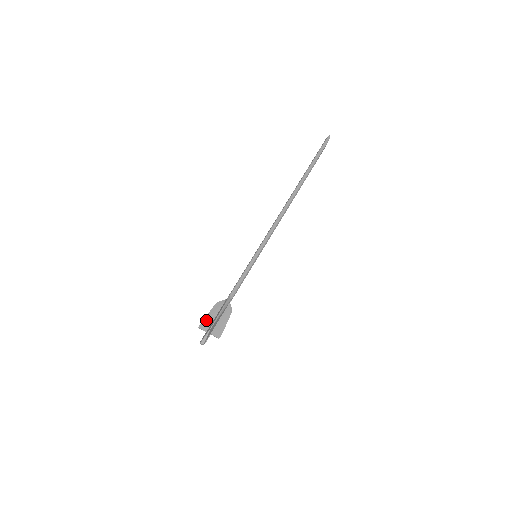
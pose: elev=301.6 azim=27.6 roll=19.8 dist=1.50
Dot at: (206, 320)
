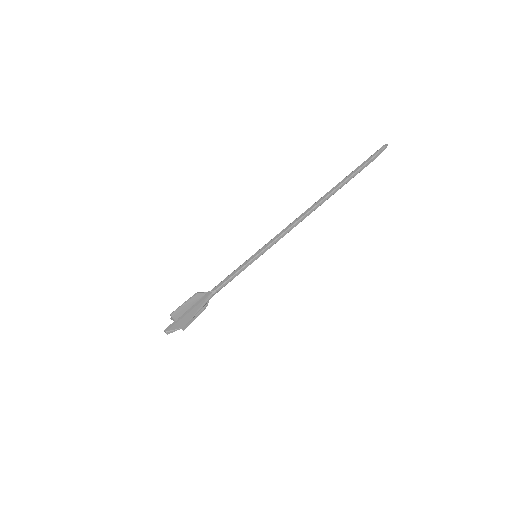
Dot at: (181, 309)
